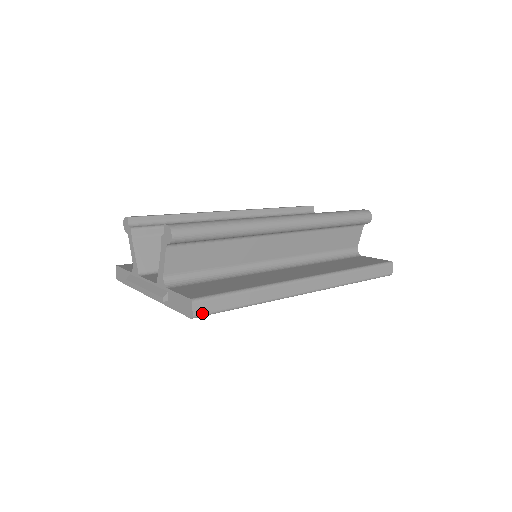
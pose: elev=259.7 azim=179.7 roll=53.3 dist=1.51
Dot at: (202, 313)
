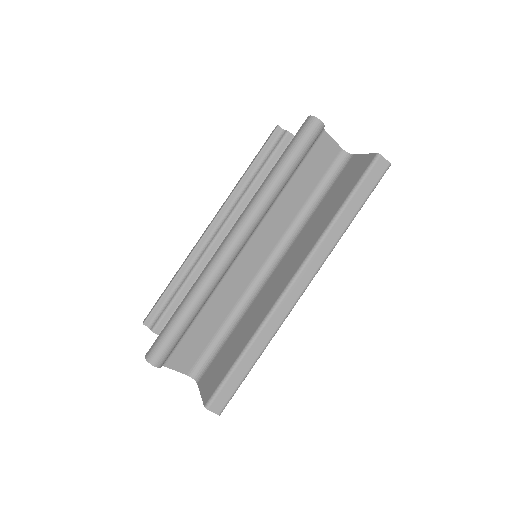
Dot at: (223, 406)
